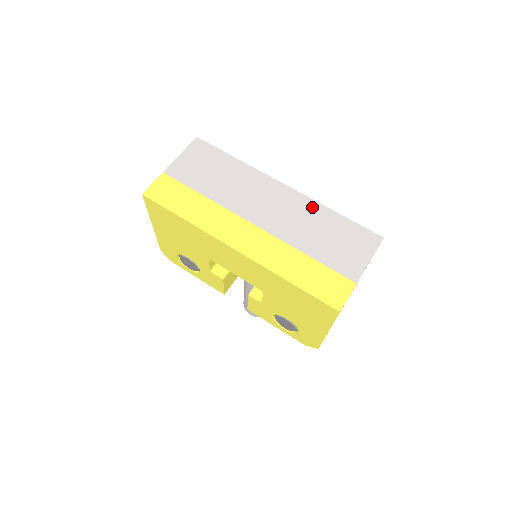
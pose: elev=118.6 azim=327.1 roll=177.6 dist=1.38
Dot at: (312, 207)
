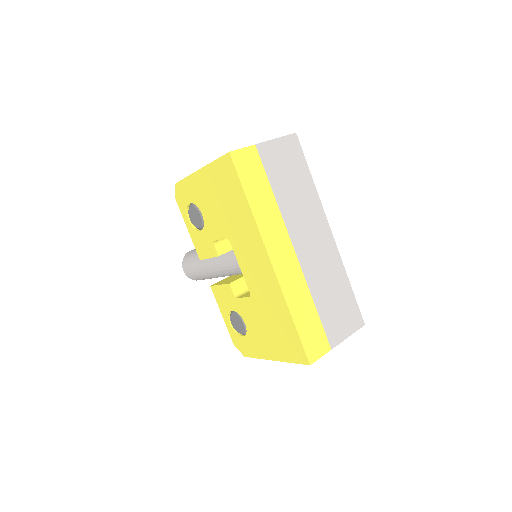
Dot at: (338, 265)
